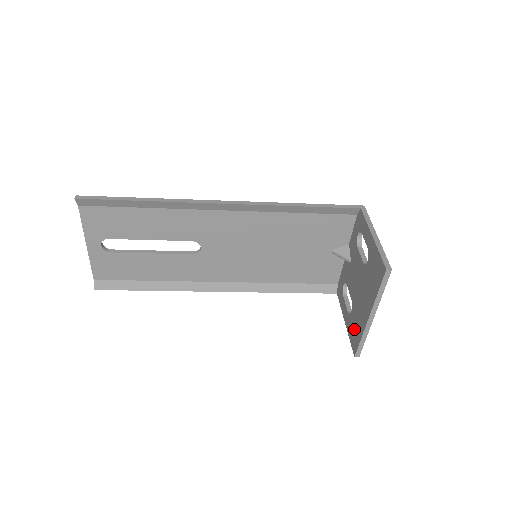
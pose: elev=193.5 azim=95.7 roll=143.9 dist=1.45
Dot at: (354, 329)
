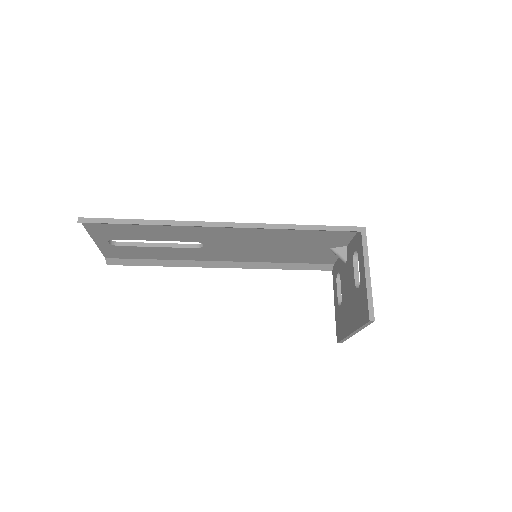
Dot at: (340, 323)
